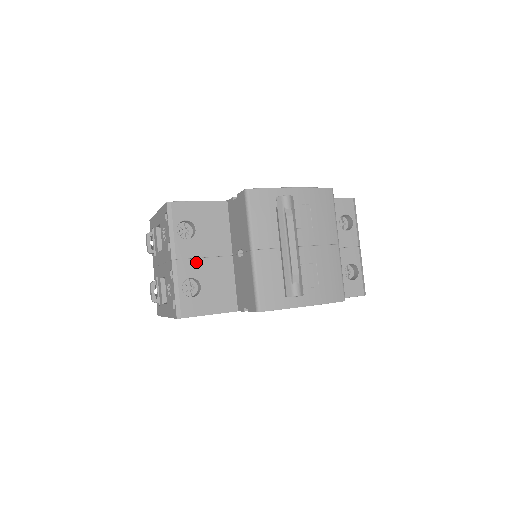
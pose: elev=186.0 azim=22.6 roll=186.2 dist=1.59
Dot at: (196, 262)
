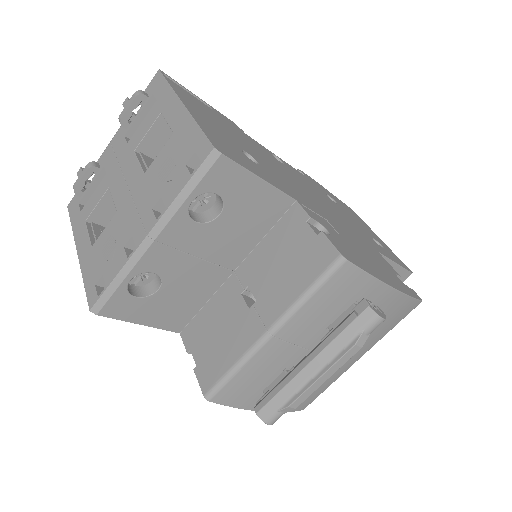
Dot at: (180, 257)
